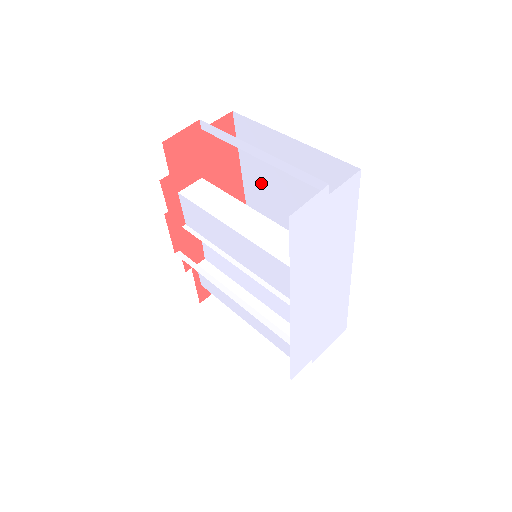
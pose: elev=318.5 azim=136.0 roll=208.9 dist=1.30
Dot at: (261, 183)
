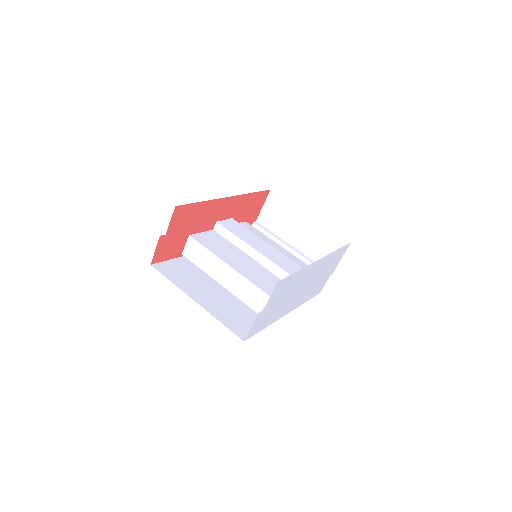
Dot at: occluded
